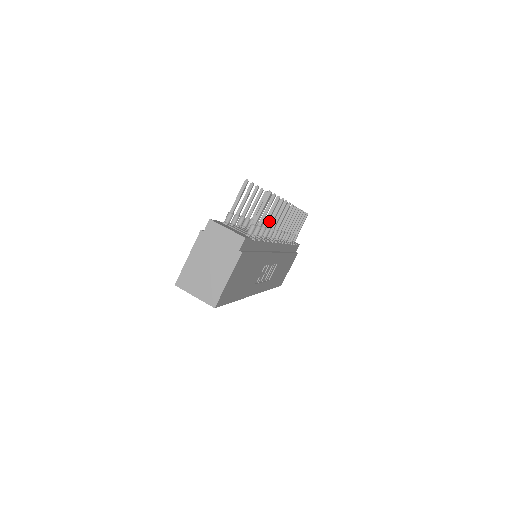
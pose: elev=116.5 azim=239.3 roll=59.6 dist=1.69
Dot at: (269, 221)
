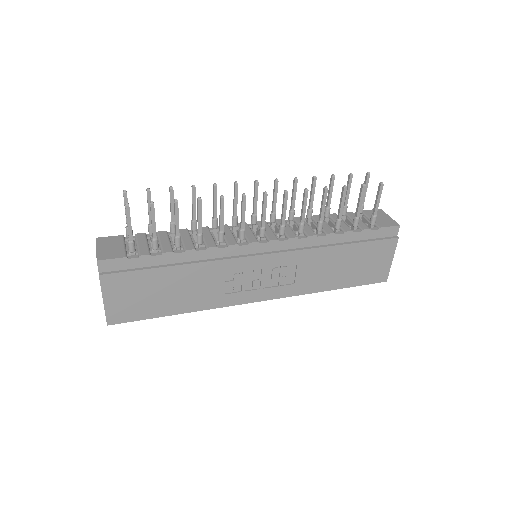
Dot at: (290, 207)
